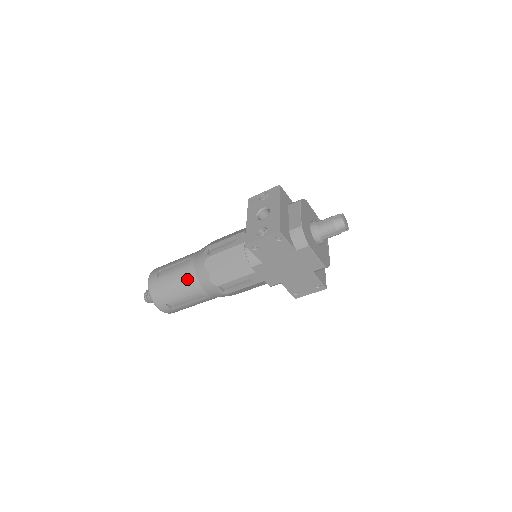
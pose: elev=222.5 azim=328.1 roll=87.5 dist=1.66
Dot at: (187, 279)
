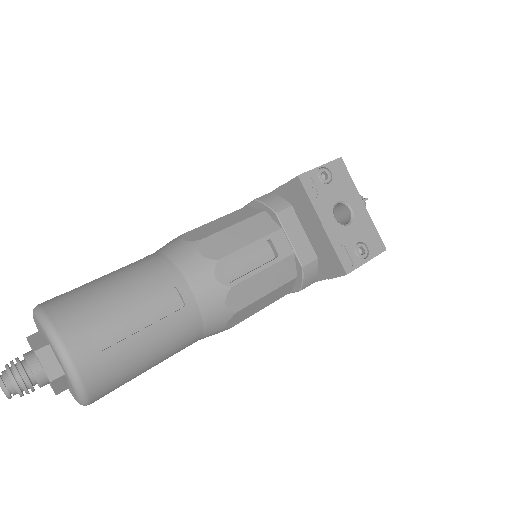
Dot at: (183, 334)
